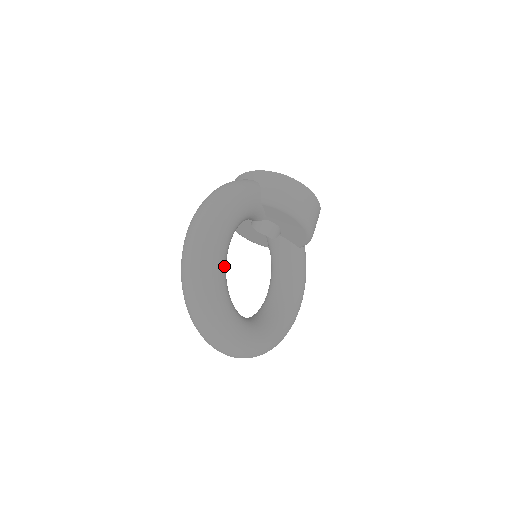
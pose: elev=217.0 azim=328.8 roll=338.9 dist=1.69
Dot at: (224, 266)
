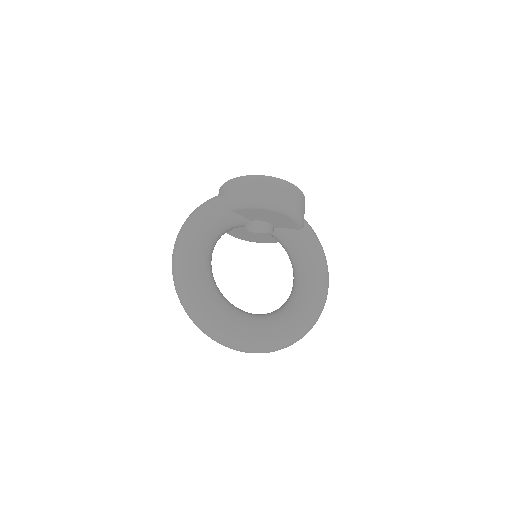
Dot at: (206, 279)
